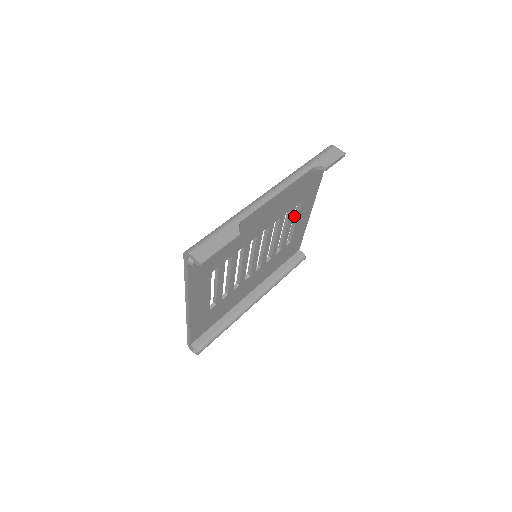
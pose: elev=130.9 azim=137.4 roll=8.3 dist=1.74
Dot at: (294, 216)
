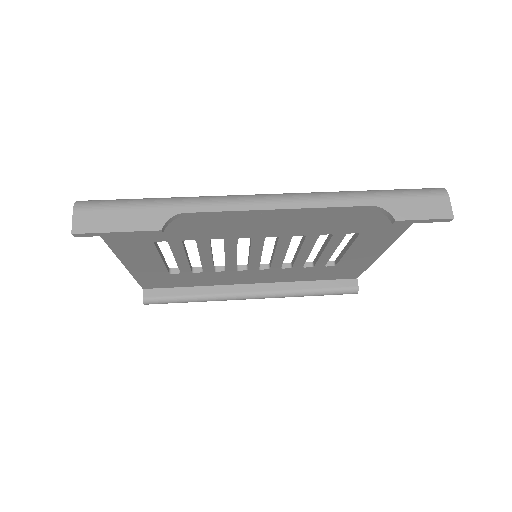
Dot at: (348, 242)
